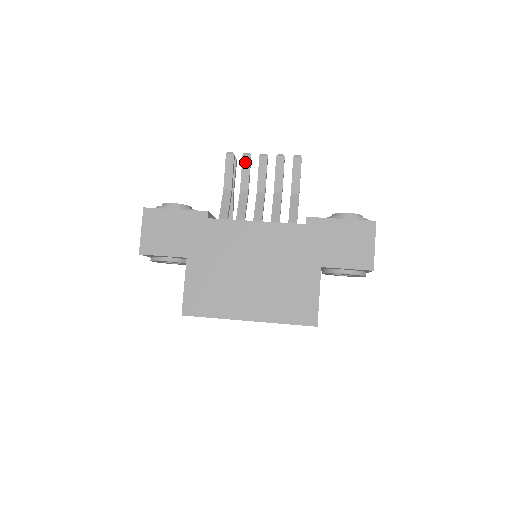
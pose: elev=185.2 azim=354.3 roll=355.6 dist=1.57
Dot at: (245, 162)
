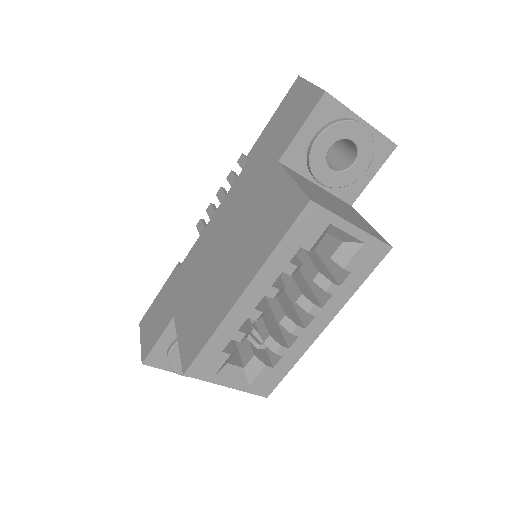
Dot at: (209, 212)
